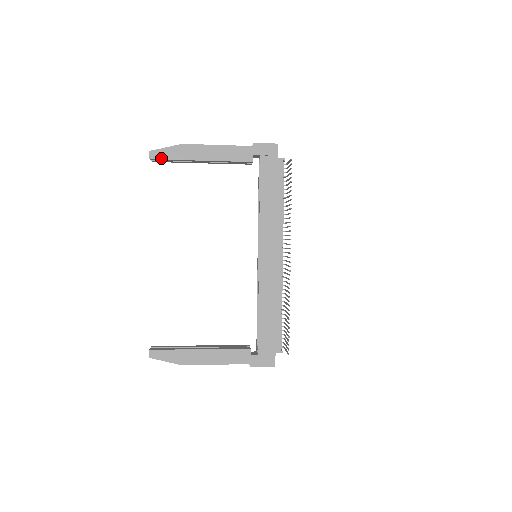
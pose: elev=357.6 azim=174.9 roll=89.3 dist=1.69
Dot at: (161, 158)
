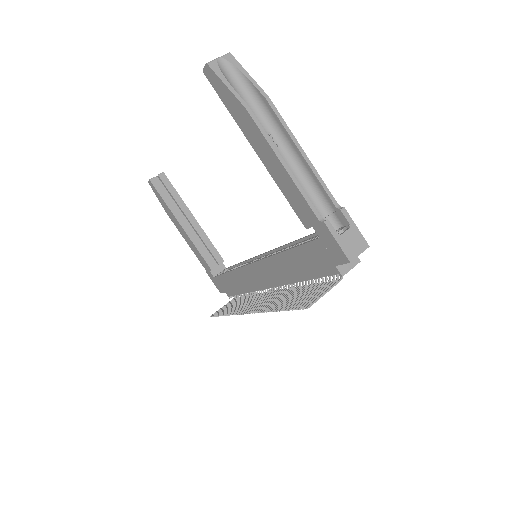
Dot at: (215, 88)
